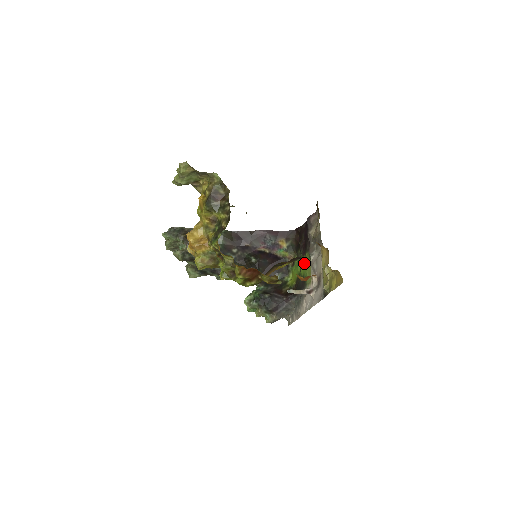
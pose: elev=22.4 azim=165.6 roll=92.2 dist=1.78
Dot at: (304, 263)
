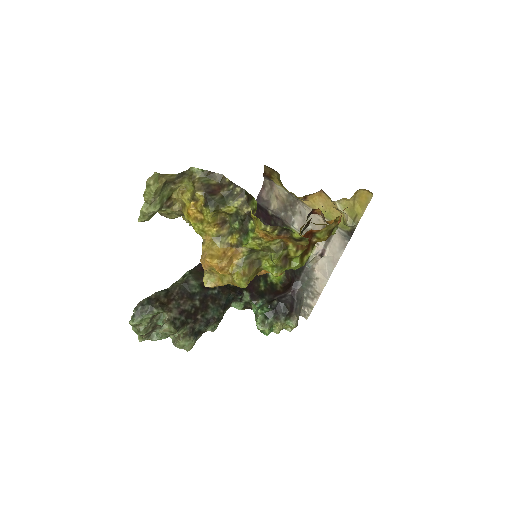
Dot at: occluded
